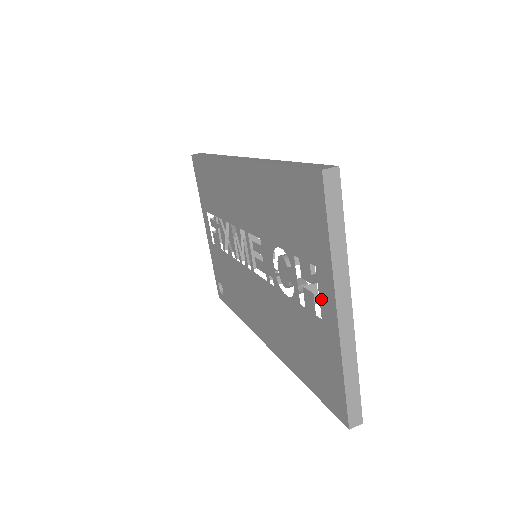
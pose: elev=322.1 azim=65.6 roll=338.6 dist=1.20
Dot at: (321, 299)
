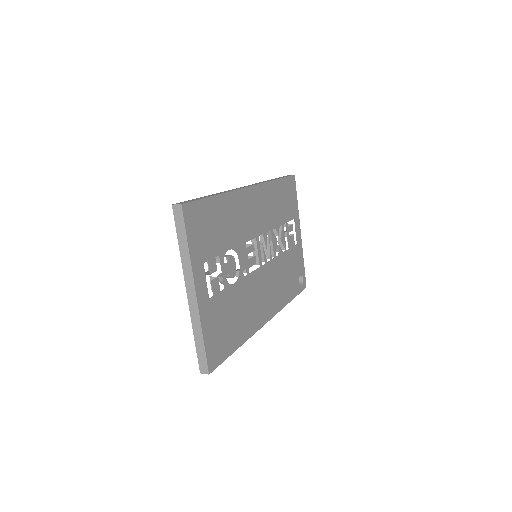
Dot at: occluded
